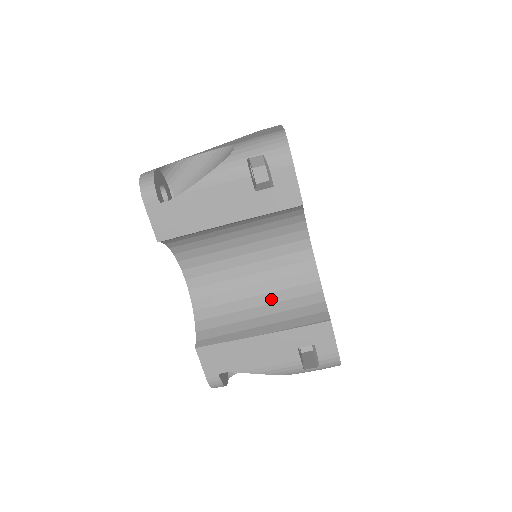
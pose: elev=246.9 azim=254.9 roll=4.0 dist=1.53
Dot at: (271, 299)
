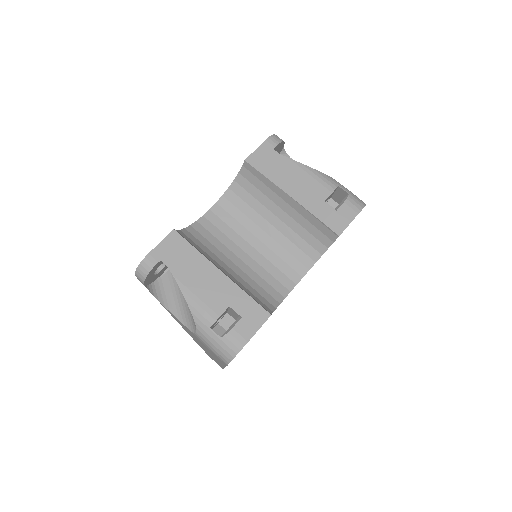
Dot at: (242, 275)
